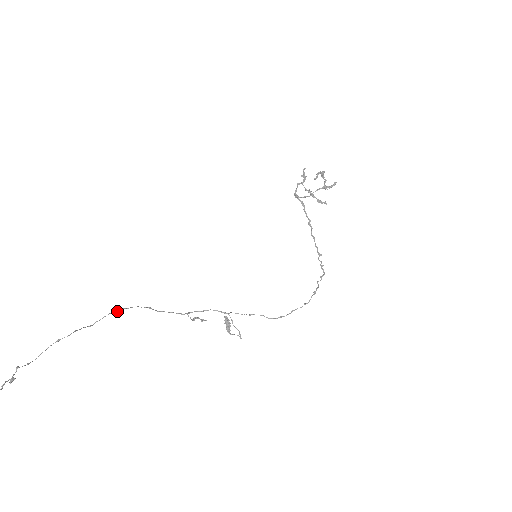
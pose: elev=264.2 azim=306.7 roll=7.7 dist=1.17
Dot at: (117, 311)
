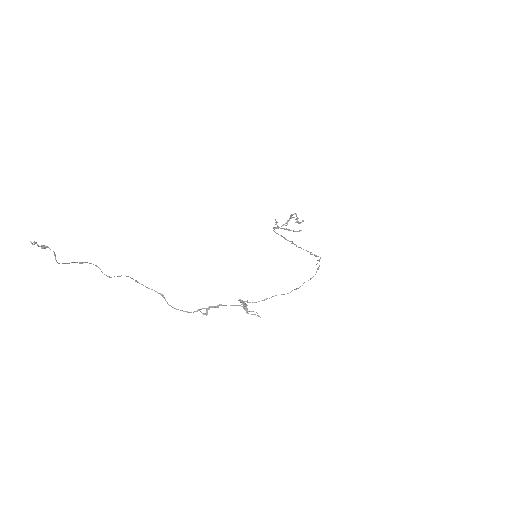
Dot at: (132, 278)
